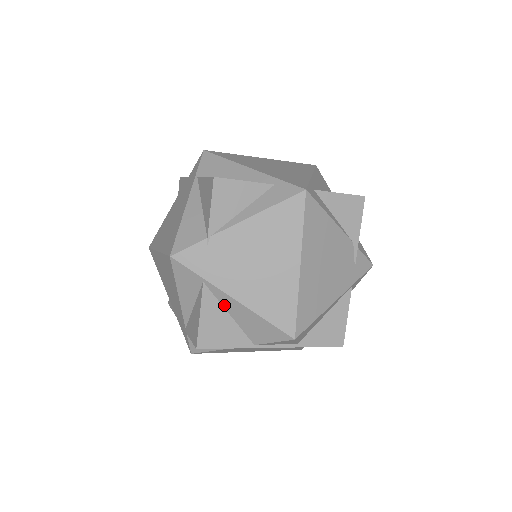
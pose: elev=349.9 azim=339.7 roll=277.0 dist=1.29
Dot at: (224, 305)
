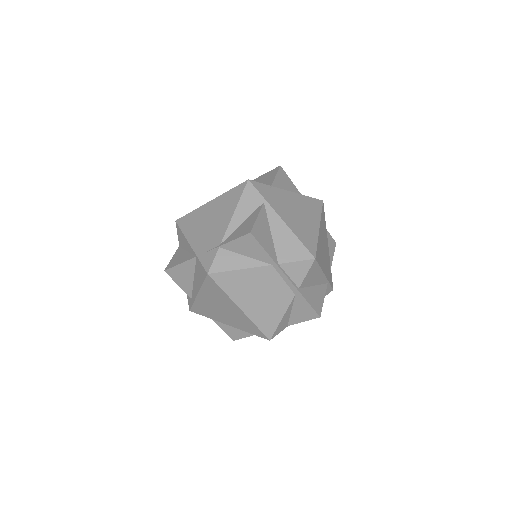
Dot at: (271, 224)
